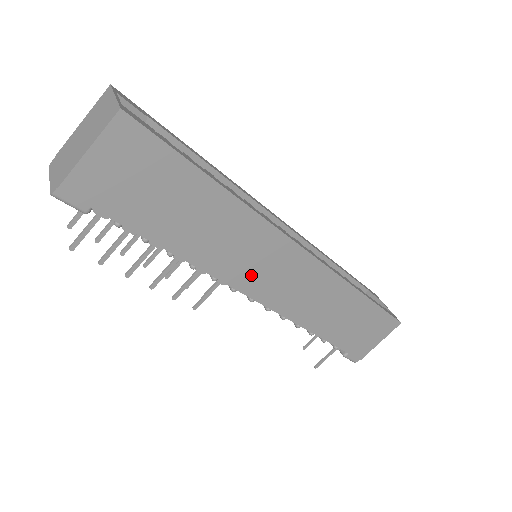
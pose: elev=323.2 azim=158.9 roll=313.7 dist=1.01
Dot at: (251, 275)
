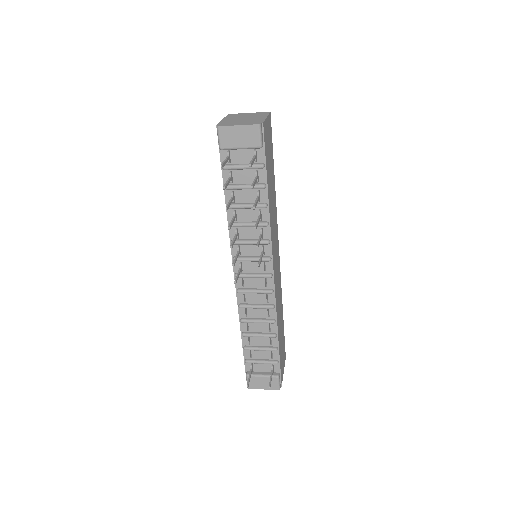
Dot at: (274, 251)
